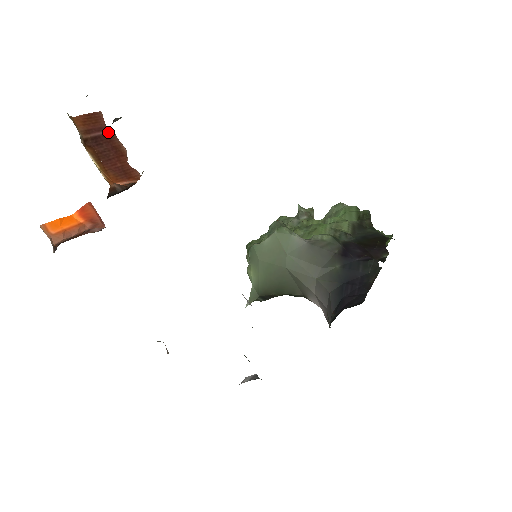
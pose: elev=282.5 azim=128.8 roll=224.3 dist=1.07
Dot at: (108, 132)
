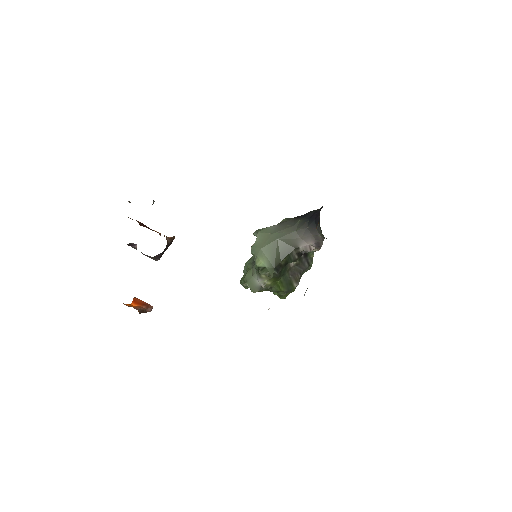
Dot at: occluded
